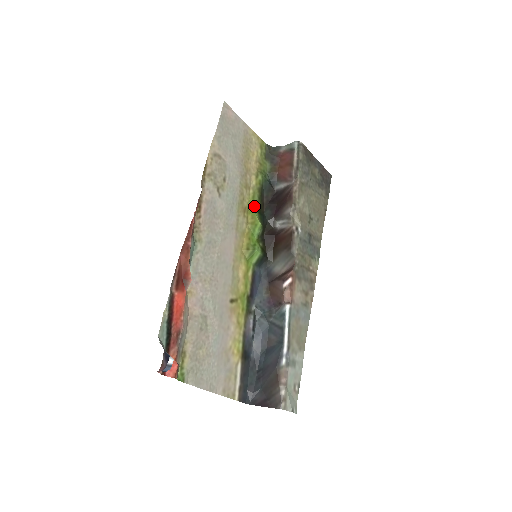
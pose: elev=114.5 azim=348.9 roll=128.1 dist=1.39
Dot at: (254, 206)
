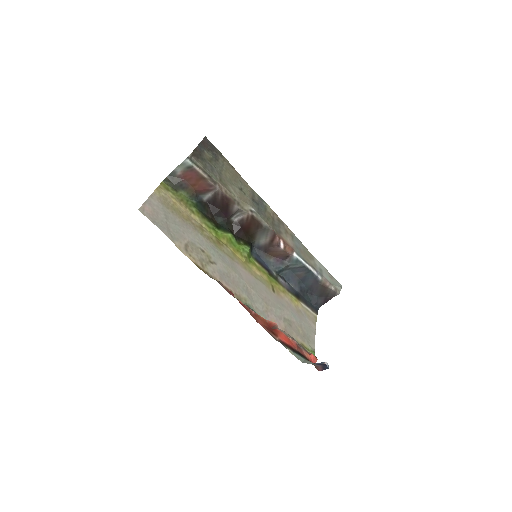
Dot at: (215, 231)
